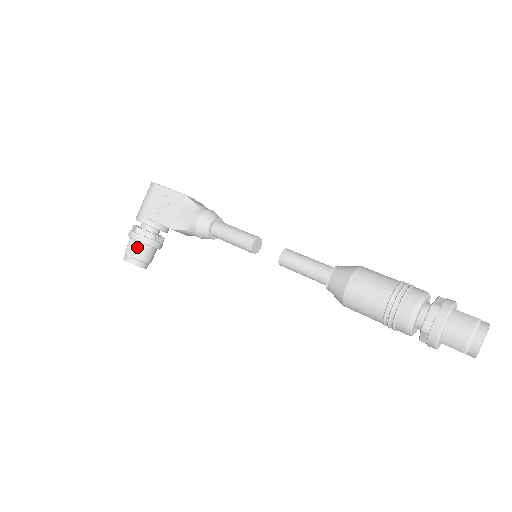
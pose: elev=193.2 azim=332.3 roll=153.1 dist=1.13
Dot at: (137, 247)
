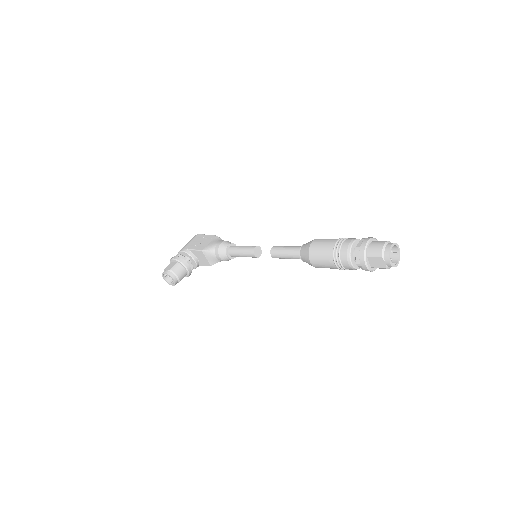
Dot at: (174, 264)
